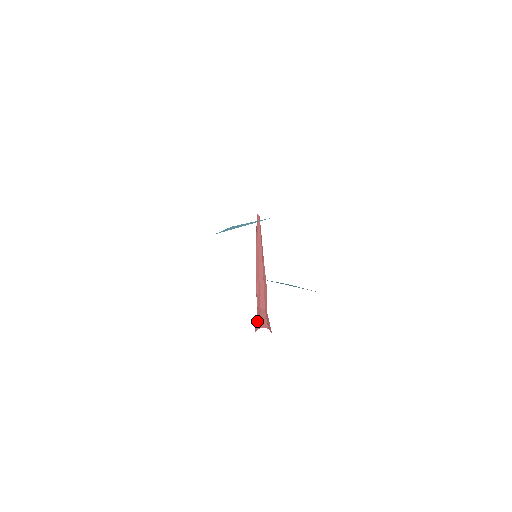
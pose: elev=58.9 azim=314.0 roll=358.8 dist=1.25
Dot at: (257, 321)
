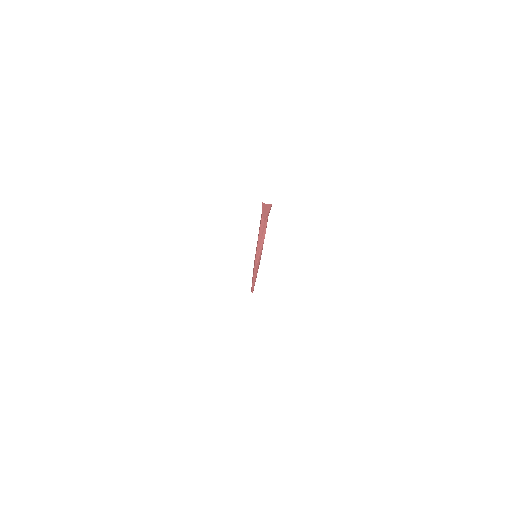
Dot at: occluded
